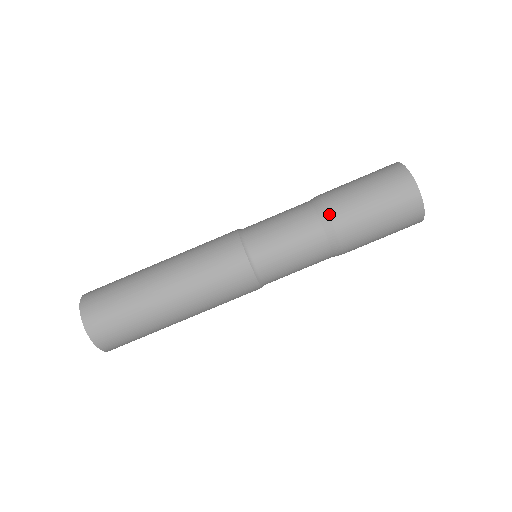
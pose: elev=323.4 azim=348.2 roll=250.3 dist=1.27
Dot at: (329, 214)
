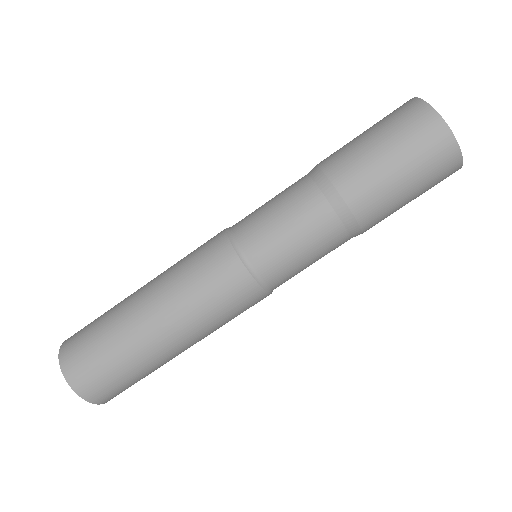
Dot at: (323, 171)
